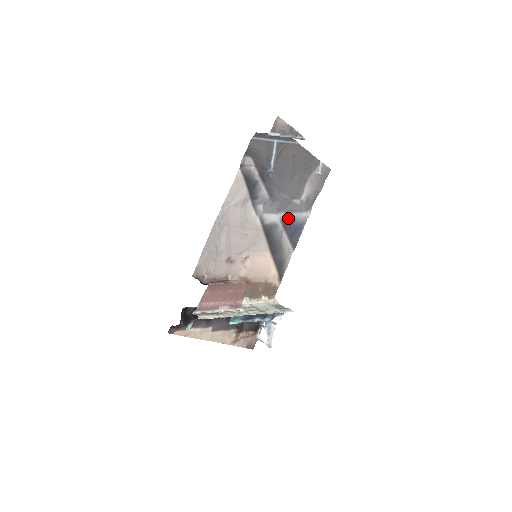
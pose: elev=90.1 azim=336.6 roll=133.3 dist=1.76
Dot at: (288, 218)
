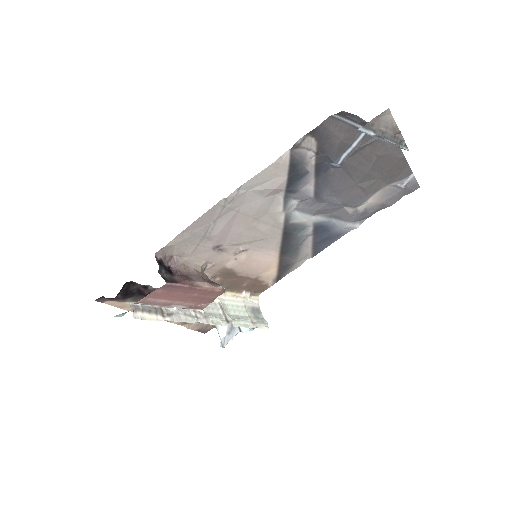
Dot at: (326, 223)
